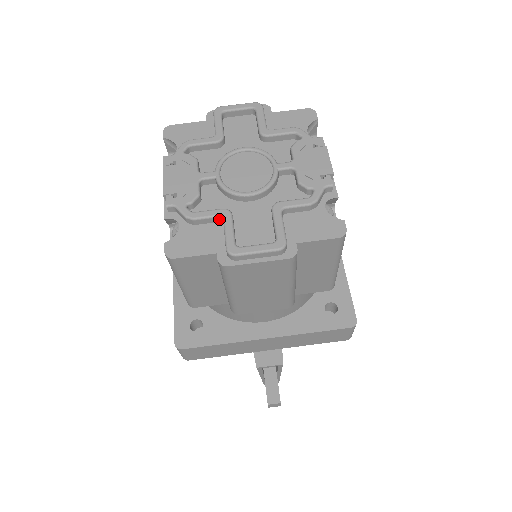
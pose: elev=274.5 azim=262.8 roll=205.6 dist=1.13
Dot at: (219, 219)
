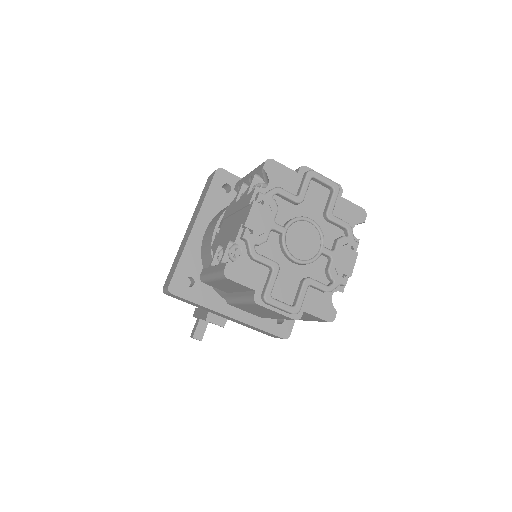
Dot at: (269, 267)
